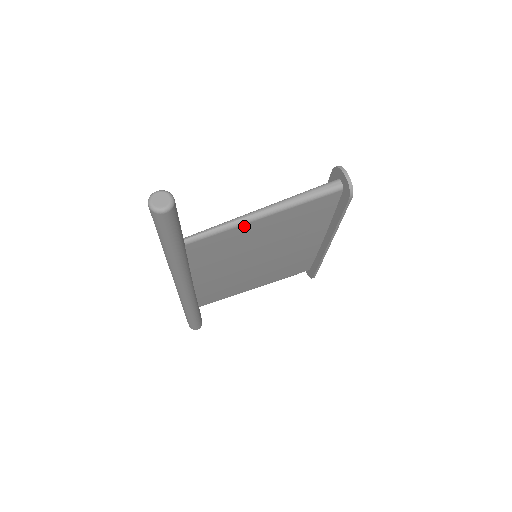
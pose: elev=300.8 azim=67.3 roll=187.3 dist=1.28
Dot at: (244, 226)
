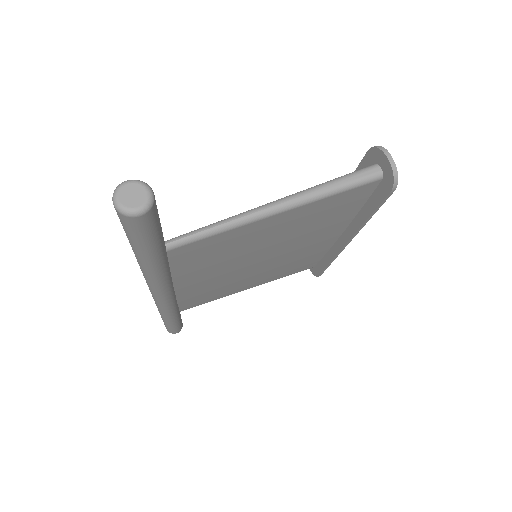
Dot at: (249, 225)
